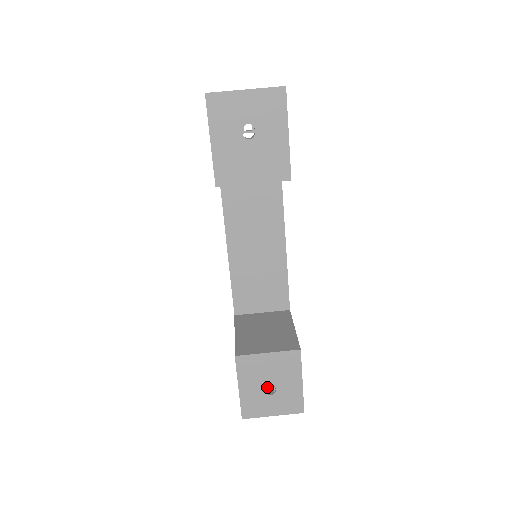
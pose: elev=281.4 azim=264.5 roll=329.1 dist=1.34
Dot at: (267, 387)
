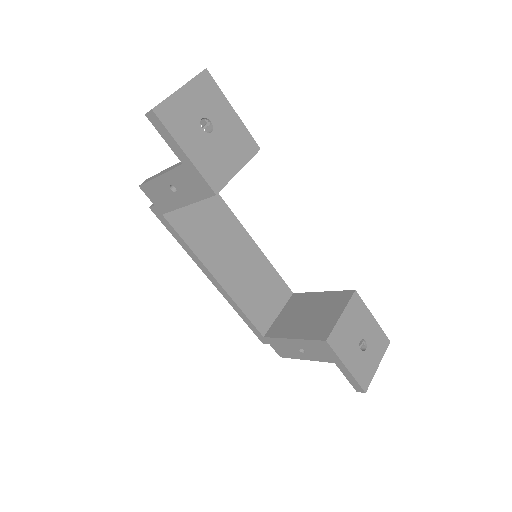
Dot at: (358, 347)
